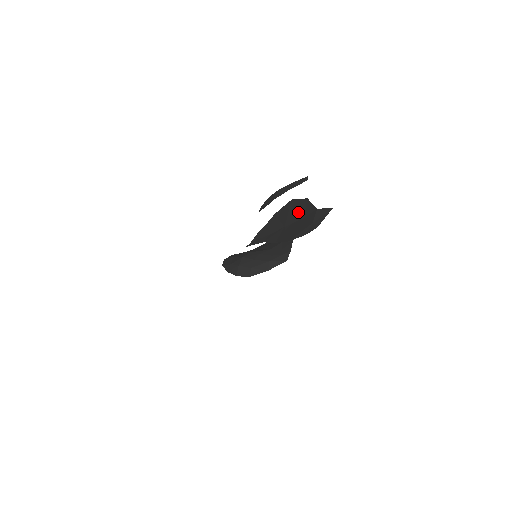
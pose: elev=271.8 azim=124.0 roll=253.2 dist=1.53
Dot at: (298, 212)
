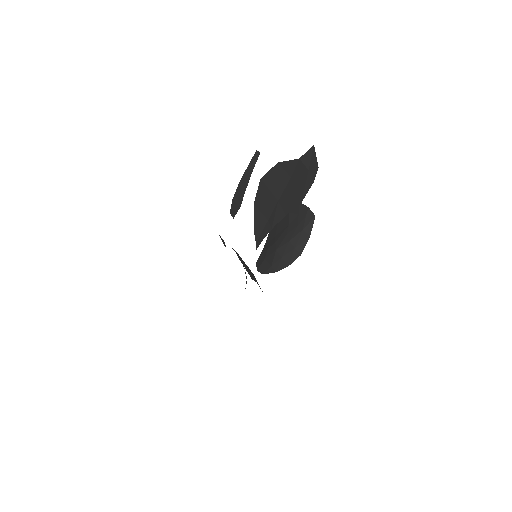
Dot at: (279, 179)
